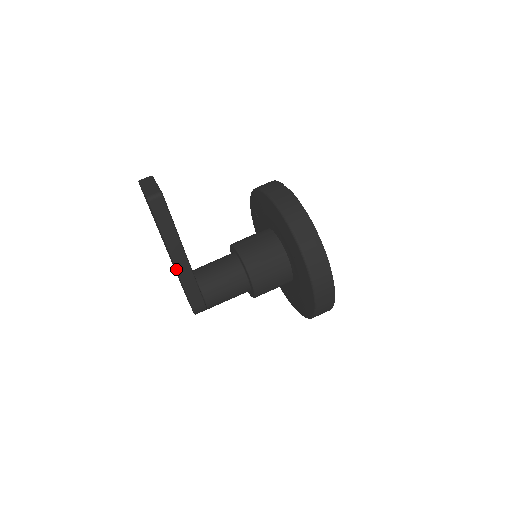
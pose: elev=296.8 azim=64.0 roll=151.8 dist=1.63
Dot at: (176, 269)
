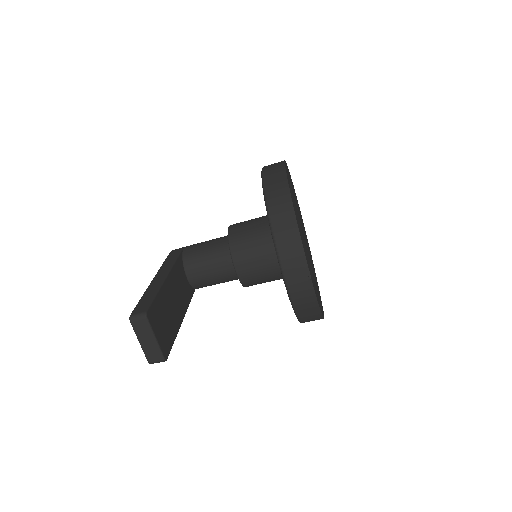
Dot at: occluded
